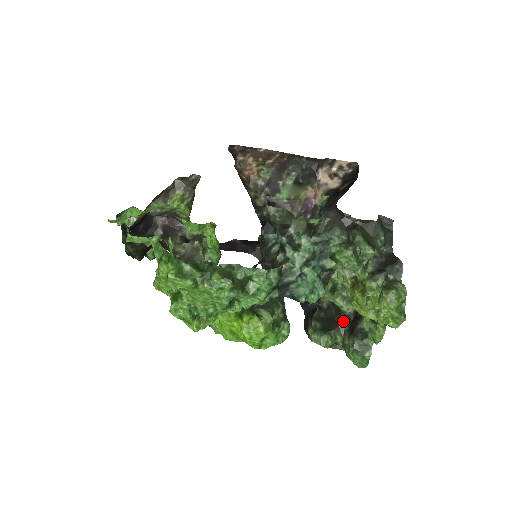
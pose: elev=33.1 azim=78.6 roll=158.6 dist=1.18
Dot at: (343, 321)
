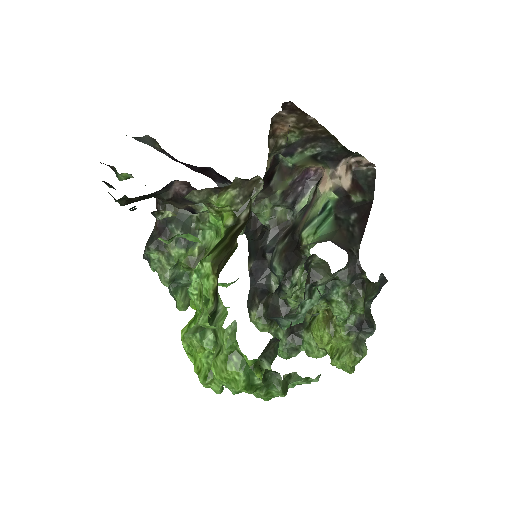
Dot at: occluded
